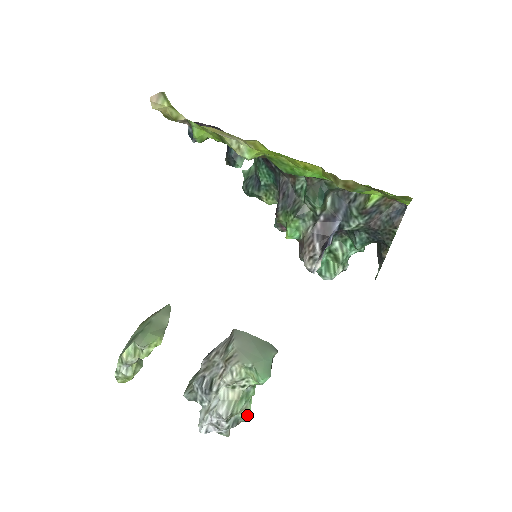
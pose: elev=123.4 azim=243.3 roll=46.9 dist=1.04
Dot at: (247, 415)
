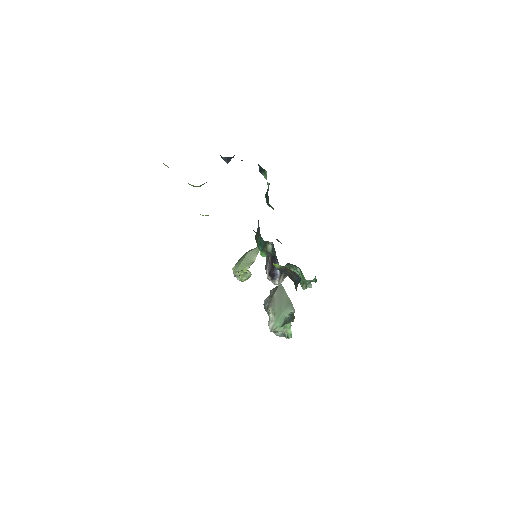
Dot at: (288, 335)
